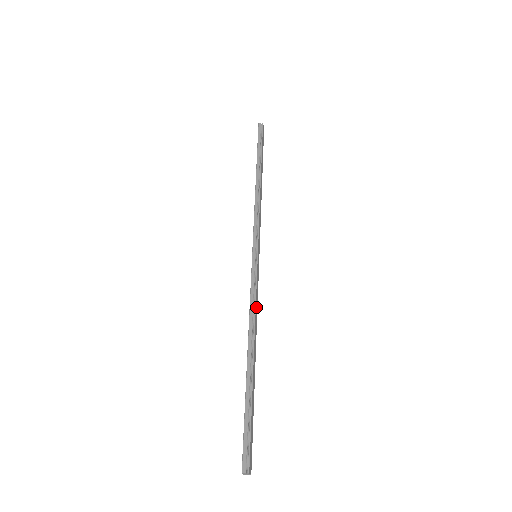
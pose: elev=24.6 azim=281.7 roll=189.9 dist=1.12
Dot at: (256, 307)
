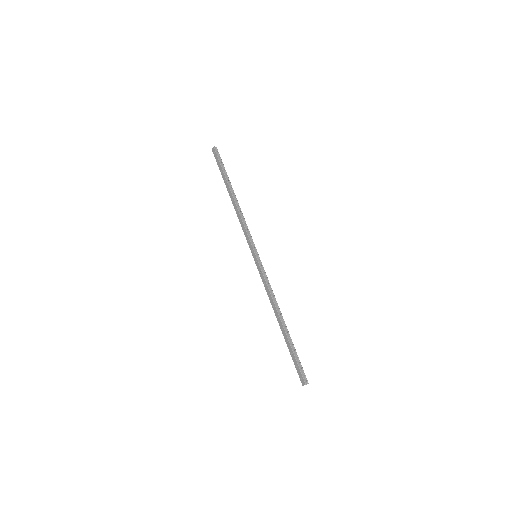
Dot at: (271, 291)
